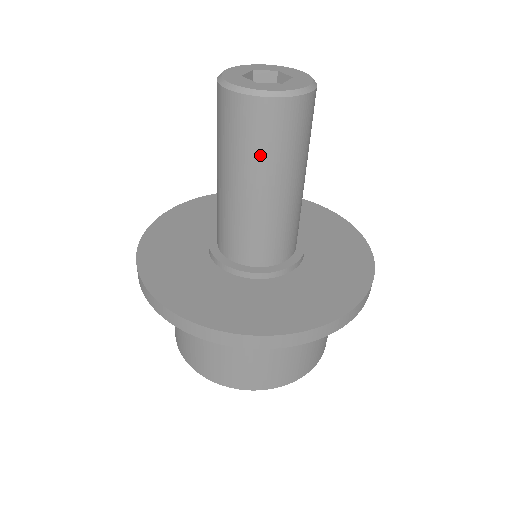
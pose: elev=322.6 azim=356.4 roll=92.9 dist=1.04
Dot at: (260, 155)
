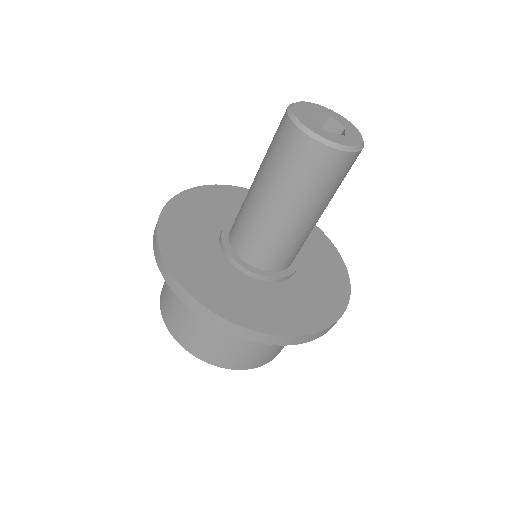
Dot at: (277, 169)
